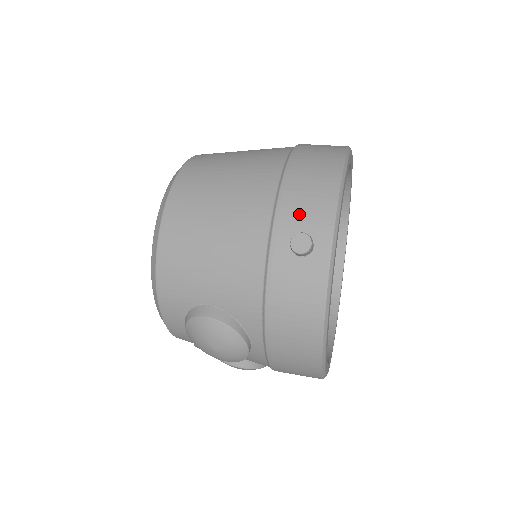
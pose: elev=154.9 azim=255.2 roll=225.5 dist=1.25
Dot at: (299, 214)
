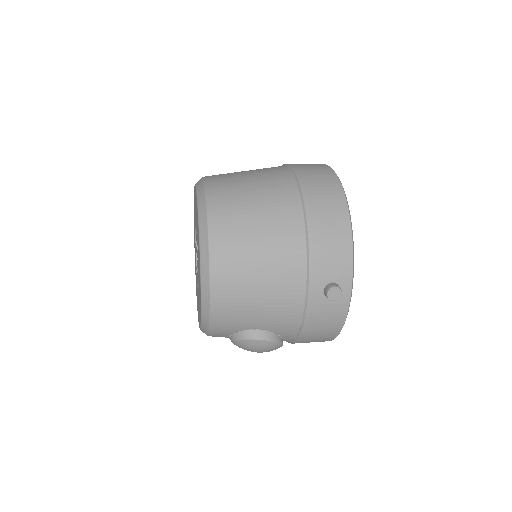
Dot at: (327, 268)
